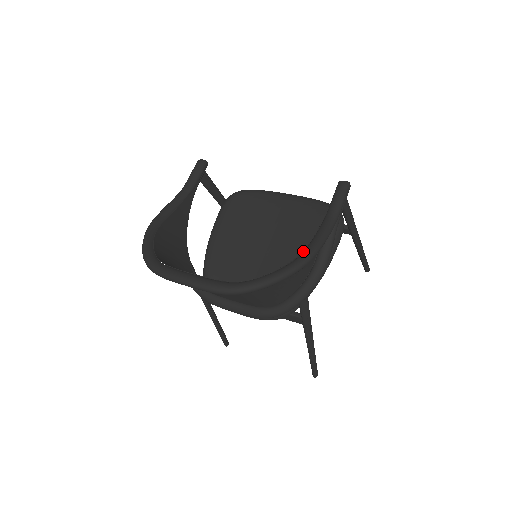
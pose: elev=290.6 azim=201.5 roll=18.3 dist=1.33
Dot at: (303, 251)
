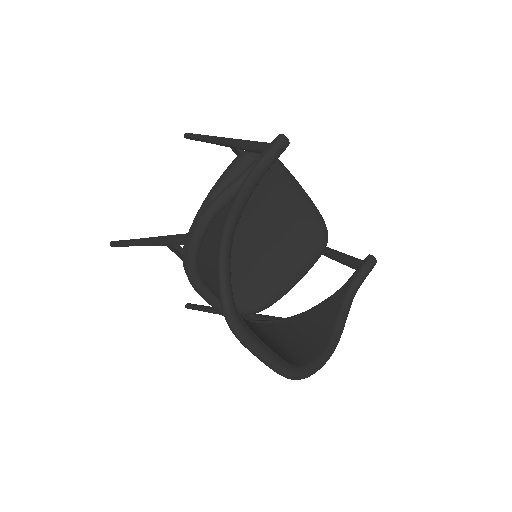
Dot at: (333, 330)
